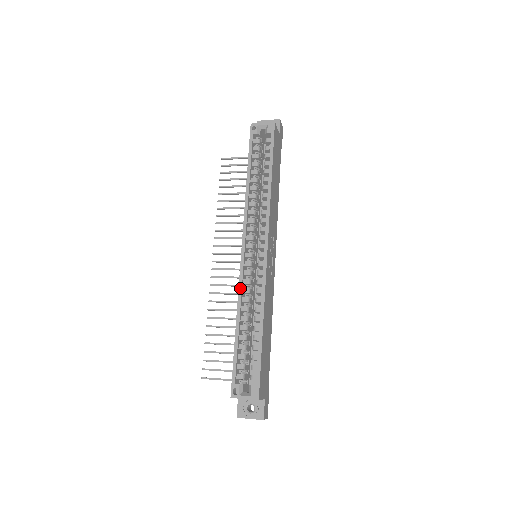
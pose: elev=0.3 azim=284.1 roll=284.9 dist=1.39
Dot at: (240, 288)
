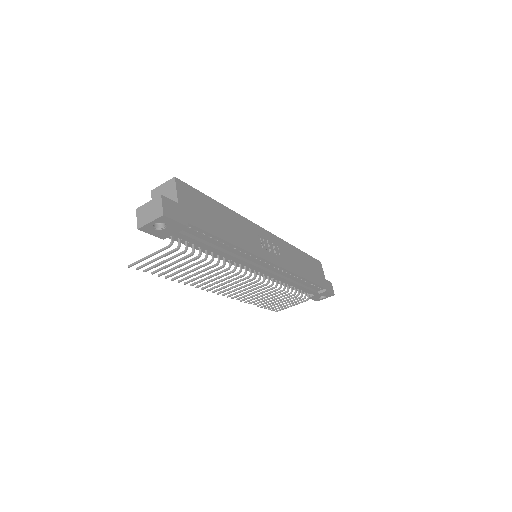
Dot at: occluded
